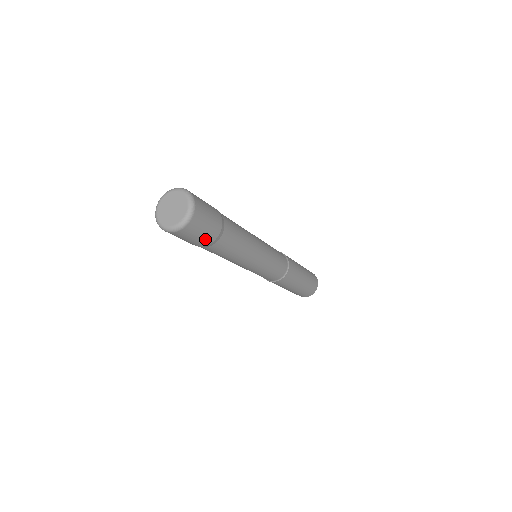
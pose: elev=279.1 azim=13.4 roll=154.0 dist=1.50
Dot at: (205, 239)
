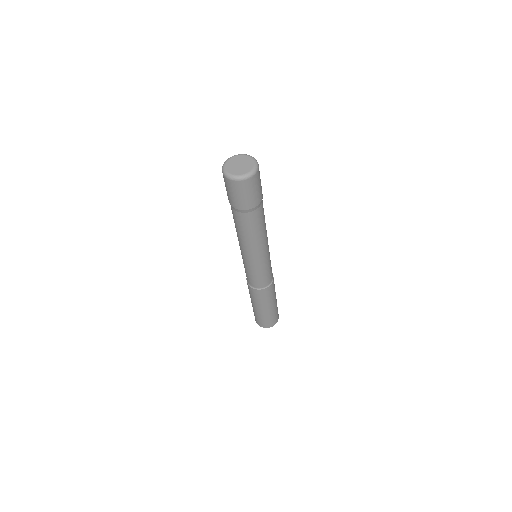
Dot at: (258, 197)
